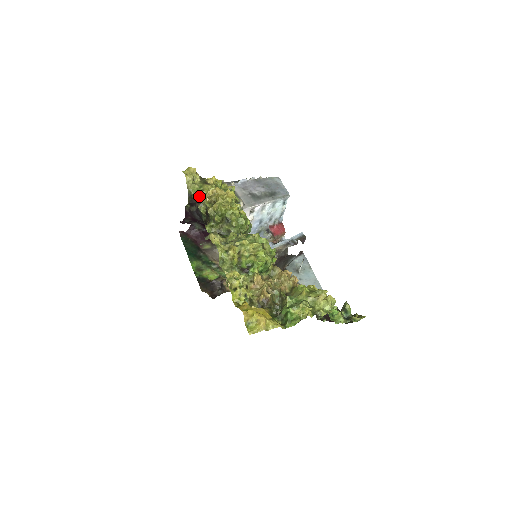
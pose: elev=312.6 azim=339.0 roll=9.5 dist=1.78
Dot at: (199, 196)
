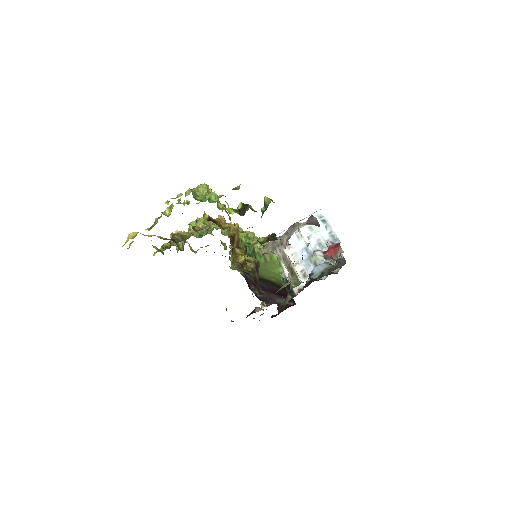
Dot at: occluded
